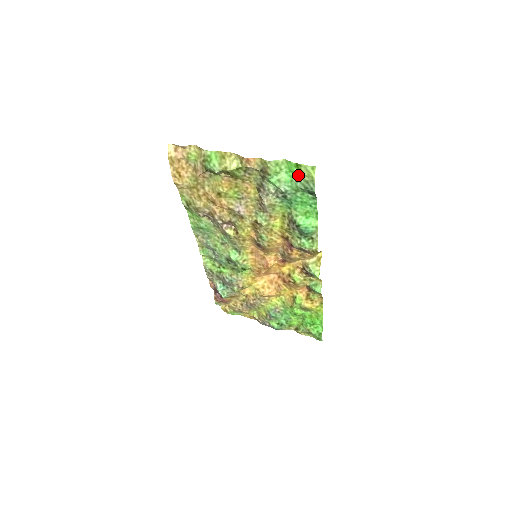
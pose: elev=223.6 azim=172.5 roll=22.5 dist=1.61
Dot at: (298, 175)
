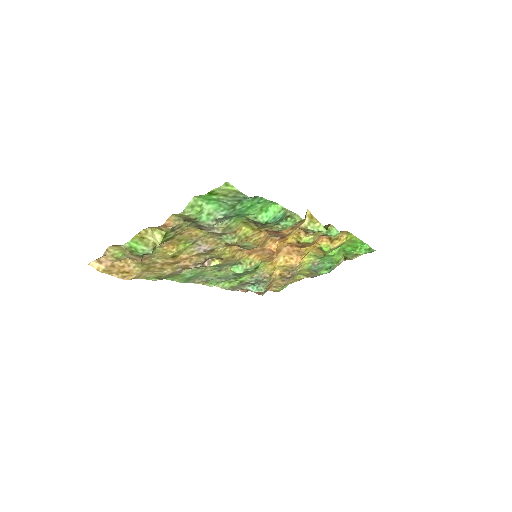
Dot at: (220, 198)
